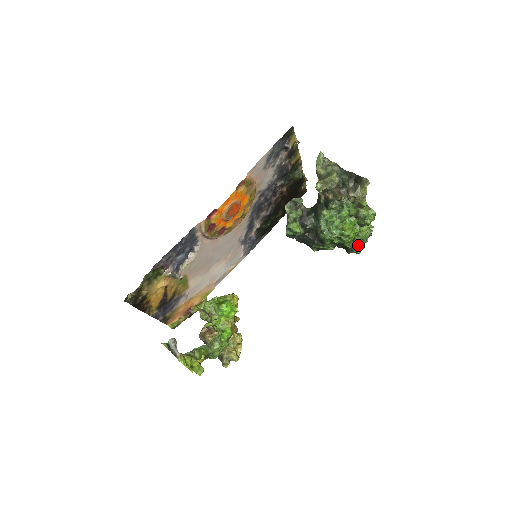
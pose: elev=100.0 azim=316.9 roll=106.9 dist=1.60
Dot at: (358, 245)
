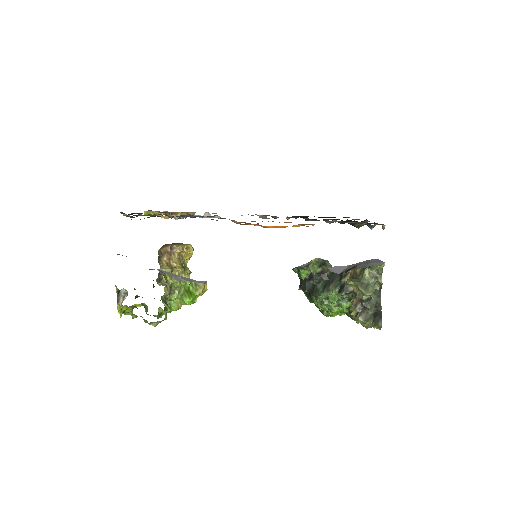
Dot at: occluded
